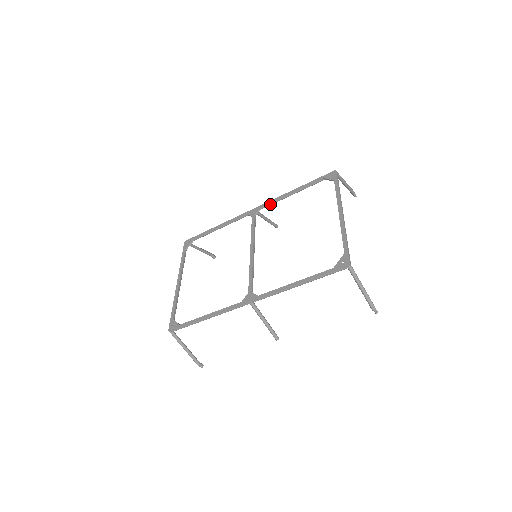
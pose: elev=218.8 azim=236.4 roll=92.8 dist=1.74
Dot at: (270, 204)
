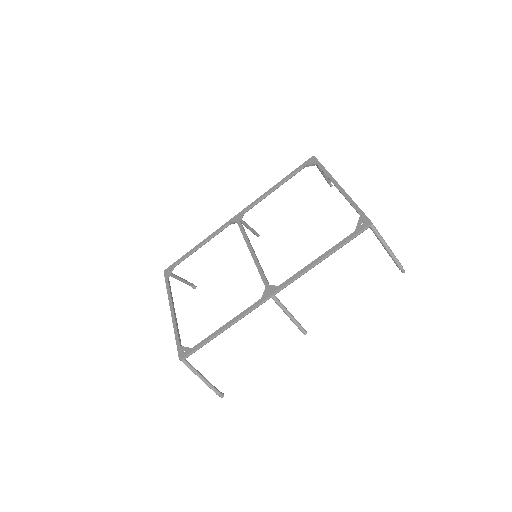
Dot at: (253, 206)
